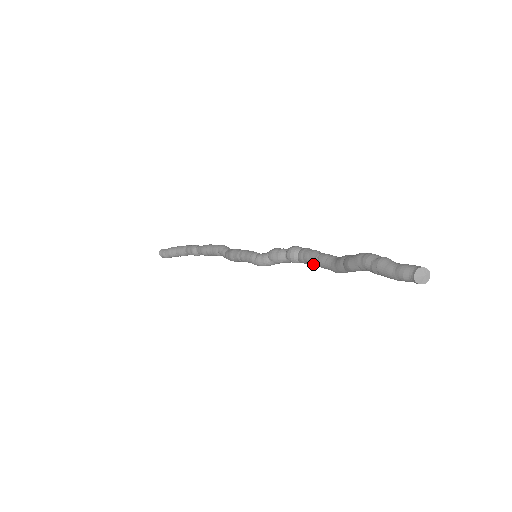
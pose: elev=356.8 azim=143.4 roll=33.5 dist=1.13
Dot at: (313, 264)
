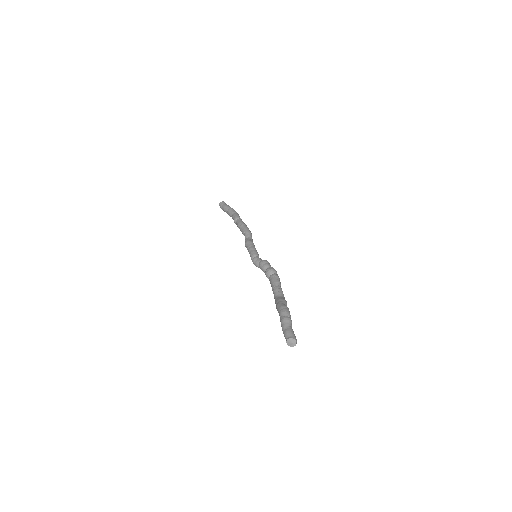
Dot at: occluded
